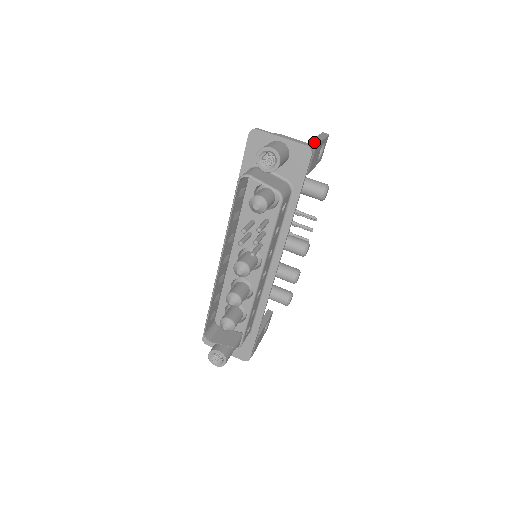
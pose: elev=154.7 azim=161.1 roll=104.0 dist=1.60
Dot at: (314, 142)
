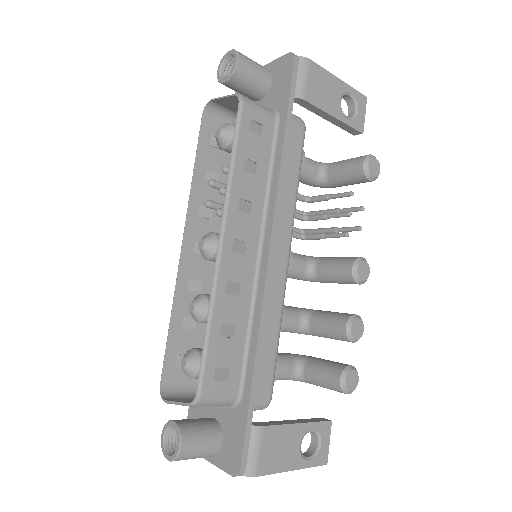
Dot at: occluded
